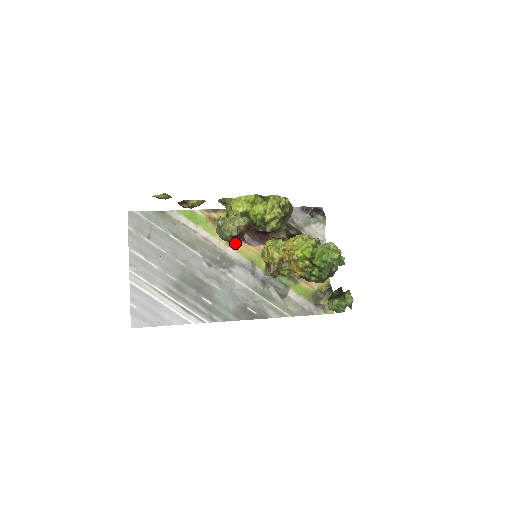
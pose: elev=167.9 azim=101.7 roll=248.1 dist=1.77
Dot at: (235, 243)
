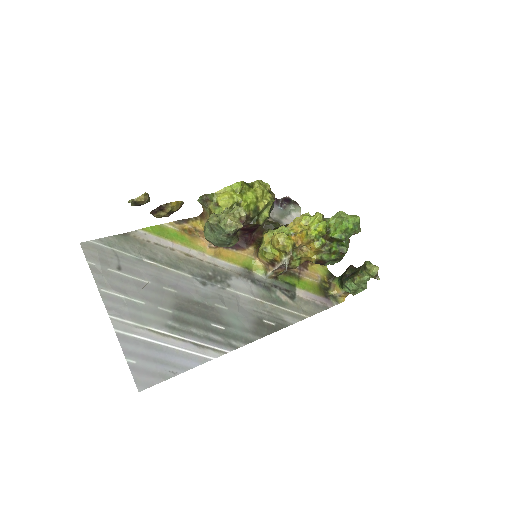
Dot at: (231, 246)
